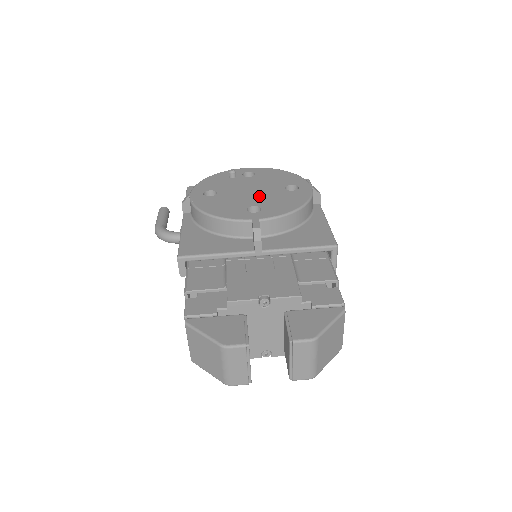
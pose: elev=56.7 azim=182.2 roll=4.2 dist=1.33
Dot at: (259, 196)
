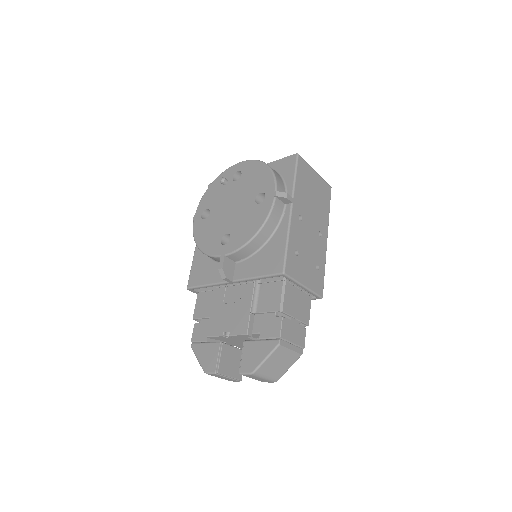
Dot at: (234, 216)
